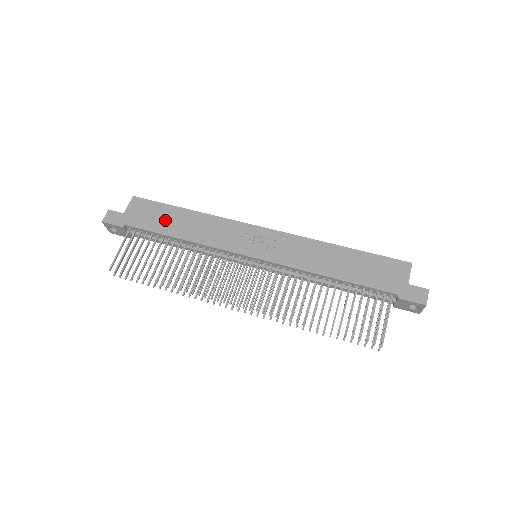
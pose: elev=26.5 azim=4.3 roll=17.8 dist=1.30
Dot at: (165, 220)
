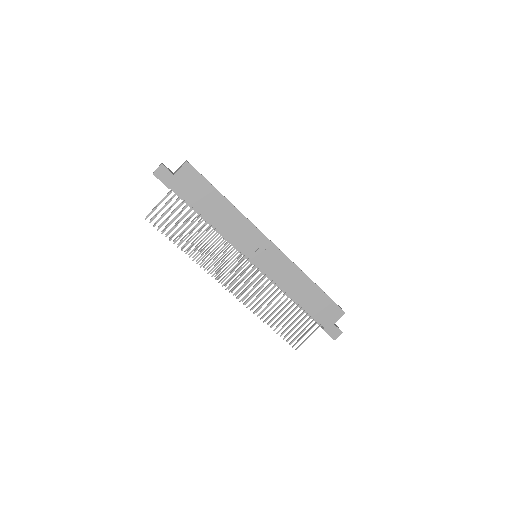
Dot at: (204, 199)
